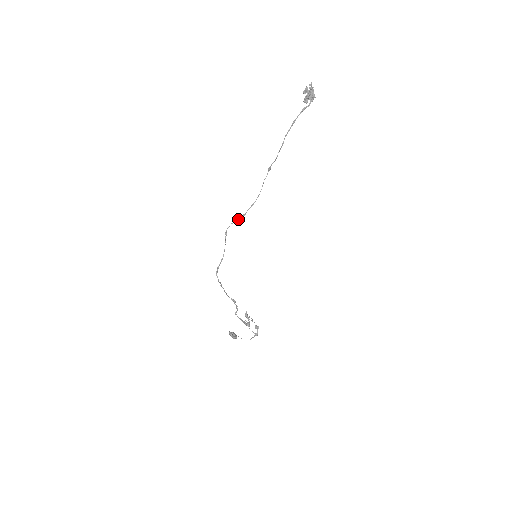
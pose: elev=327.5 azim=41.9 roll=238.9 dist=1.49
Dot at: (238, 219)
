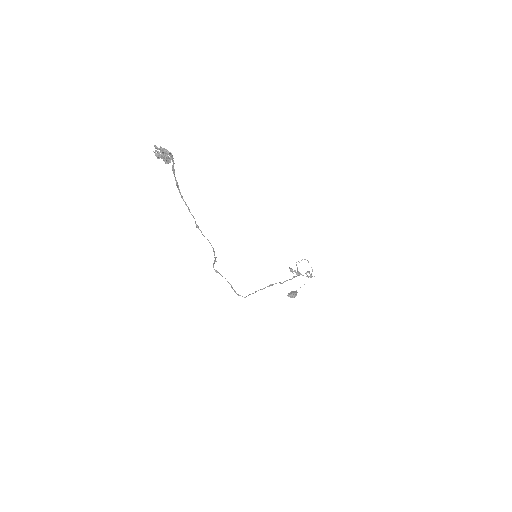
Dot at: (214, 261)
